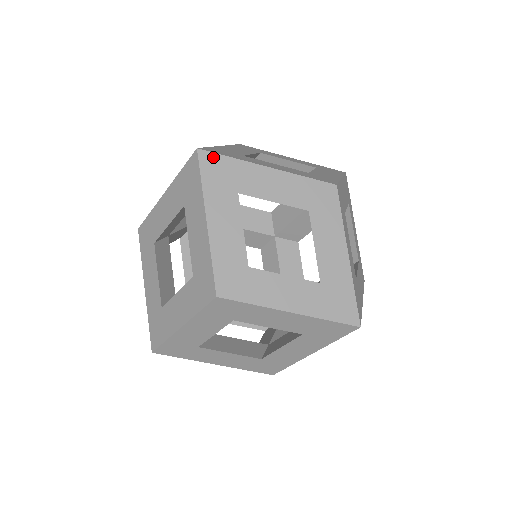
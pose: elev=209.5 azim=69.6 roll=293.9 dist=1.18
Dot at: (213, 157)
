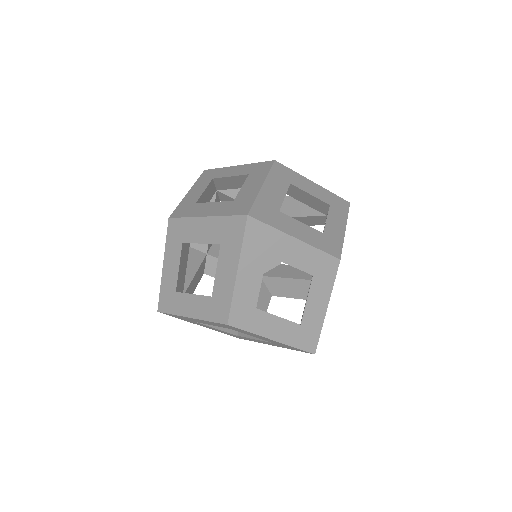
Dot at: (167, 314)
